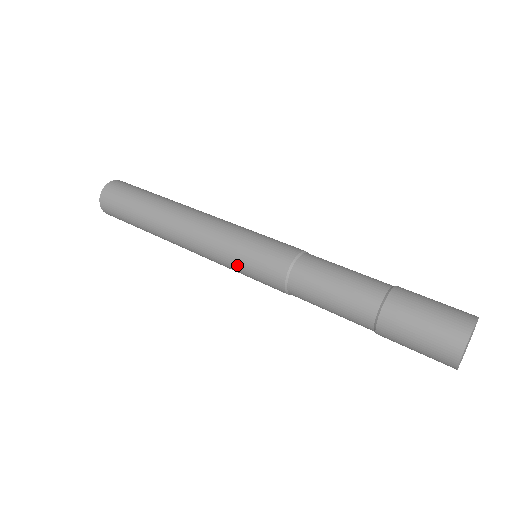
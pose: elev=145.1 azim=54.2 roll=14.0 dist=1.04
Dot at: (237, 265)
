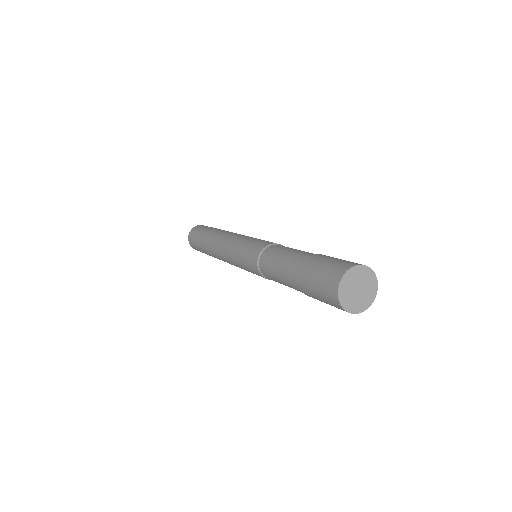
Dot at: (238, 259)
